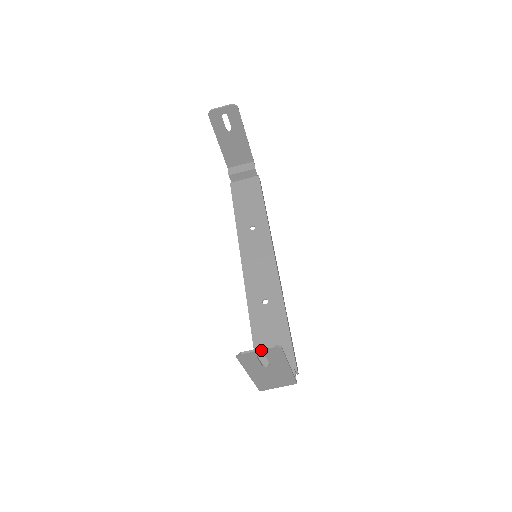
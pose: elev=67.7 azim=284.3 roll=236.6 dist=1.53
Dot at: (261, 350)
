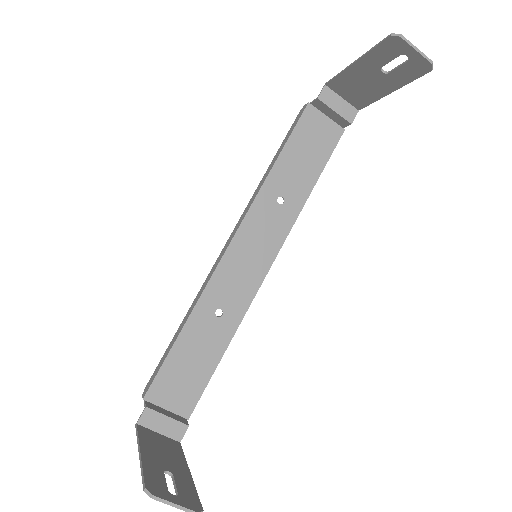
Dot at: (178, 507)
